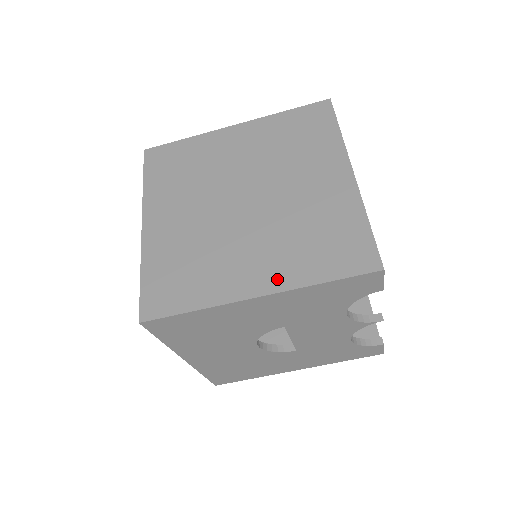
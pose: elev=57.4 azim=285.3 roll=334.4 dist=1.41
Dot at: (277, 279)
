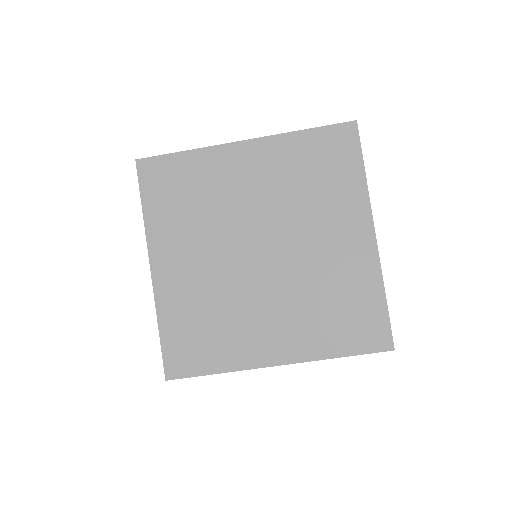
Dot at: (297, 349)
